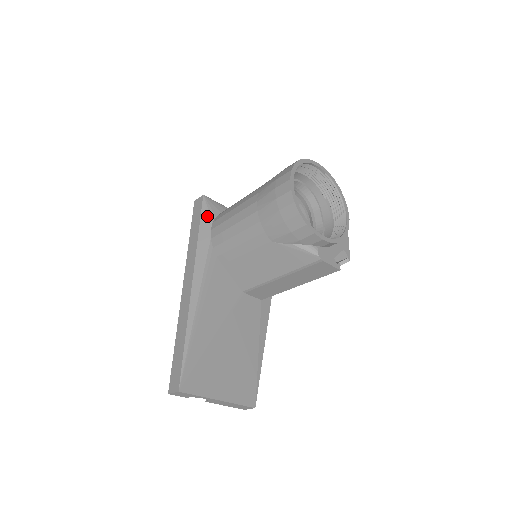
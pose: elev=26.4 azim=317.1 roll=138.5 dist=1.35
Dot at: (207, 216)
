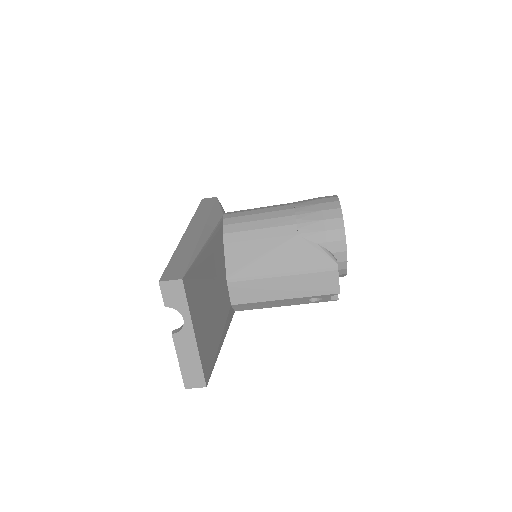
Dot at: (220, 207)
